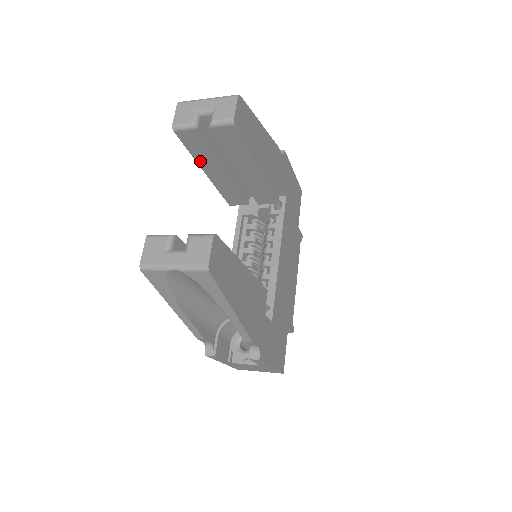
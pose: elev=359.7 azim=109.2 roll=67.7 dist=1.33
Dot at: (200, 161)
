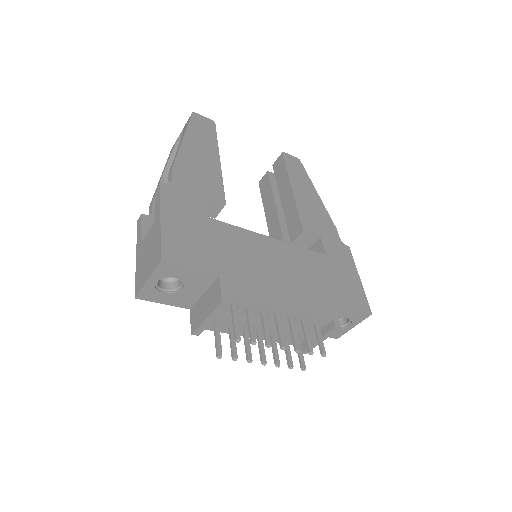
Dot at: (265, 205)
